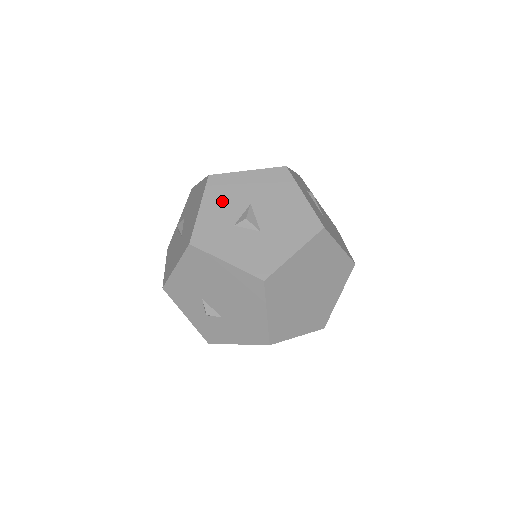
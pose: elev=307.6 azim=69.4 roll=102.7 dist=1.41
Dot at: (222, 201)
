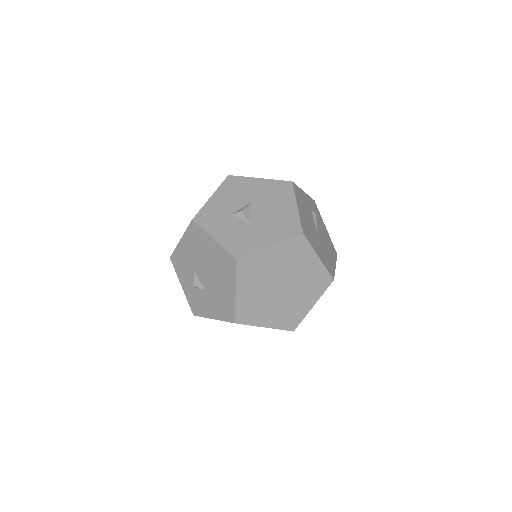
Dot at: (230, 195)
